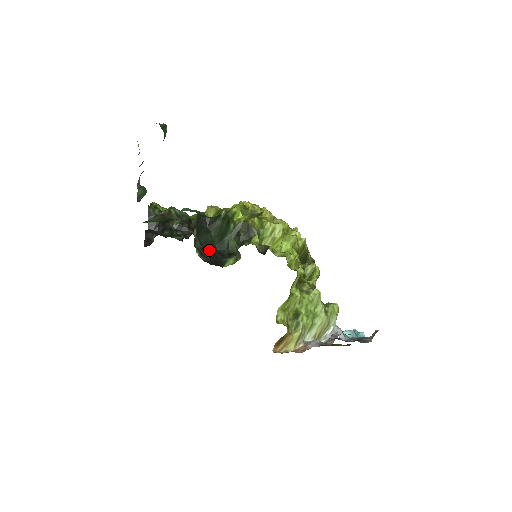
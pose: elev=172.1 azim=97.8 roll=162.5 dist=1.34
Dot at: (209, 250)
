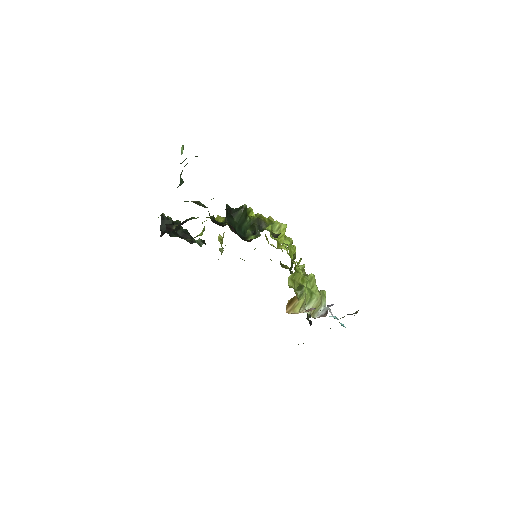
Dot at: (234, 229)
